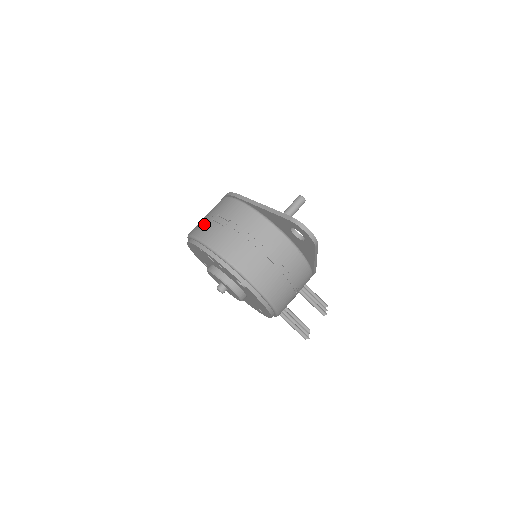
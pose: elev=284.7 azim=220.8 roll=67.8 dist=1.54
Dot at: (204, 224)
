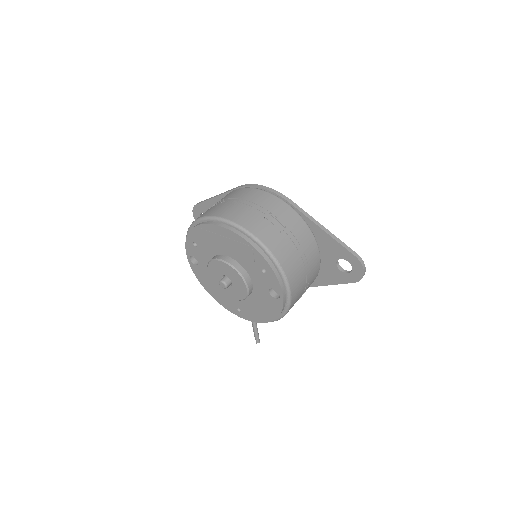
Dot at: (253, 217)
